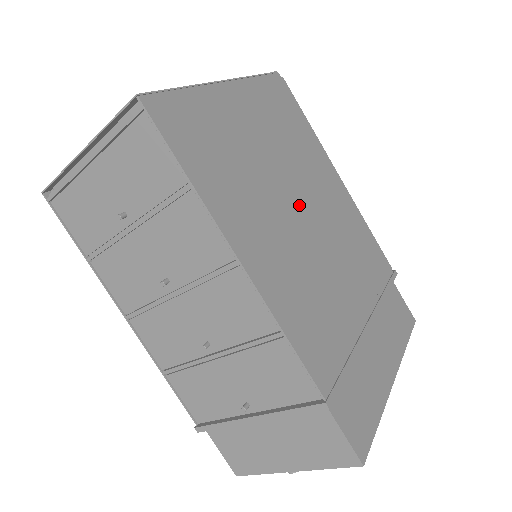
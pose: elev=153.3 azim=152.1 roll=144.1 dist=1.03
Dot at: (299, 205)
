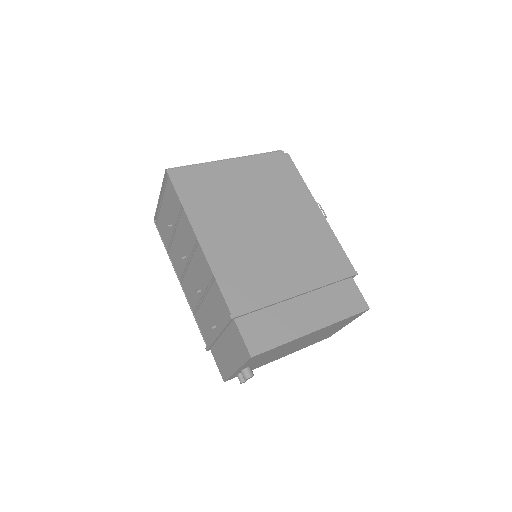
Dot at: (262, 221)
